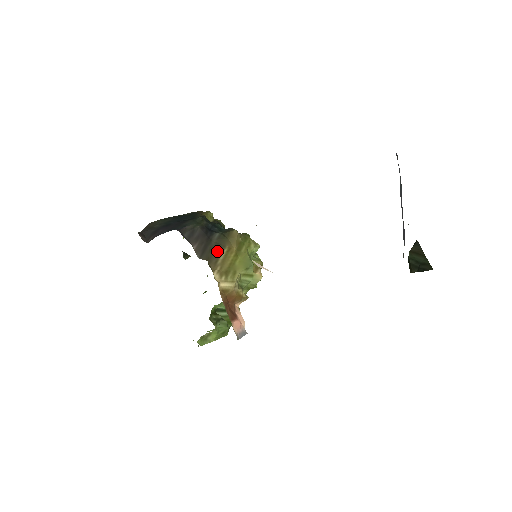
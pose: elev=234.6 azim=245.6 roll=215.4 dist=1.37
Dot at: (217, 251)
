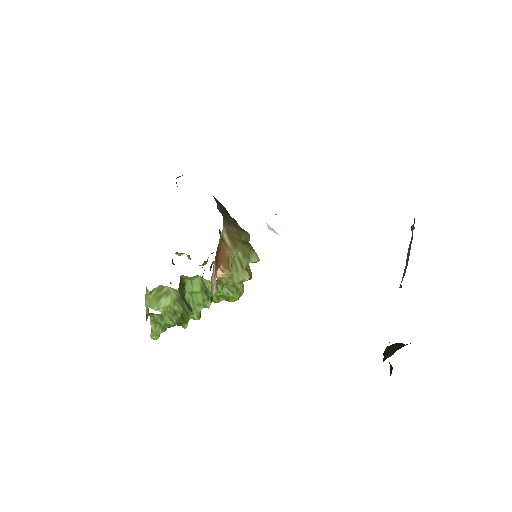
Dot at: (231, 223)
